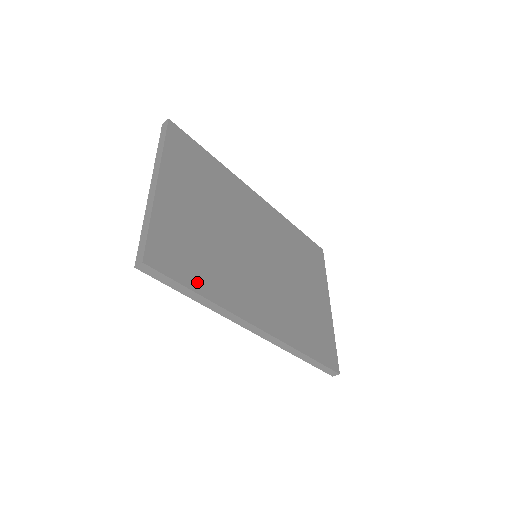
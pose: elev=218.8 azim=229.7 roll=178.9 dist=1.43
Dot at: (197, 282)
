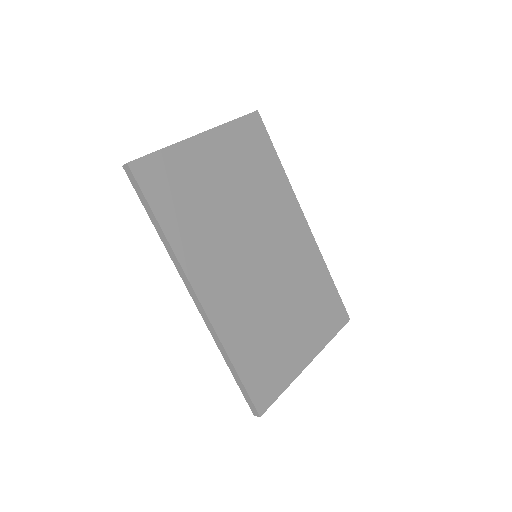
Dot at: (166, 215)
